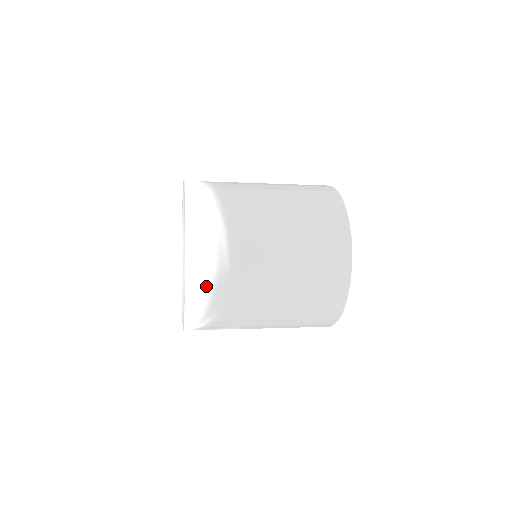
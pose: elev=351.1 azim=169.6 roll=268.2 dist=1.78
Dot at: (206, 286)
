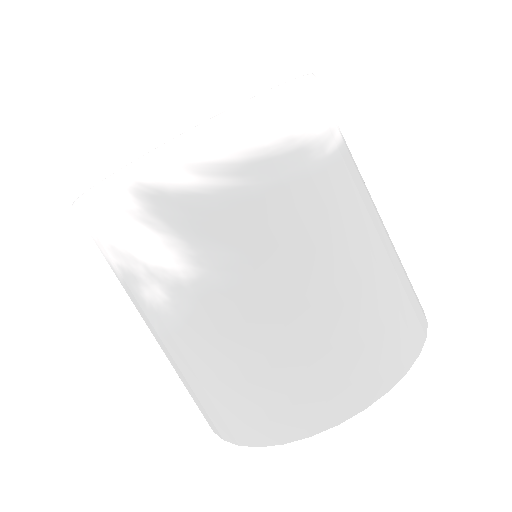
Dot at: (287, 129)
